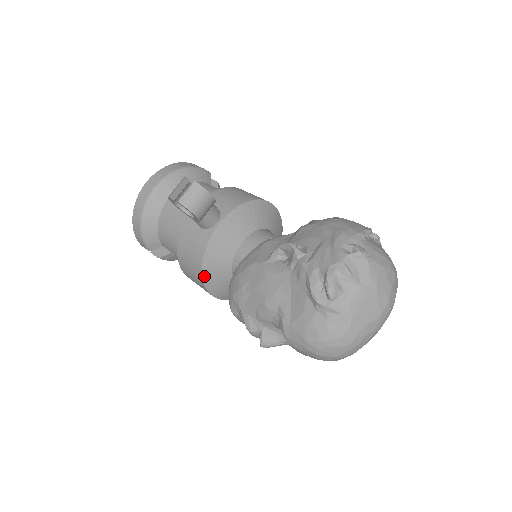
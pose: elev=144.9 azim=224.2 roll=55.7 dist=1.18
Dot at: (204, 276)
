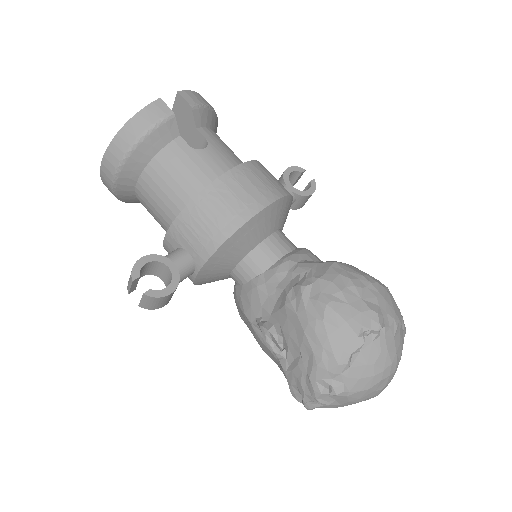
Dot at: occluded
